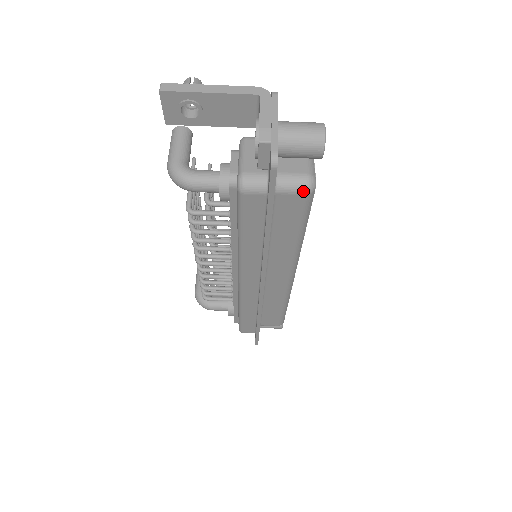
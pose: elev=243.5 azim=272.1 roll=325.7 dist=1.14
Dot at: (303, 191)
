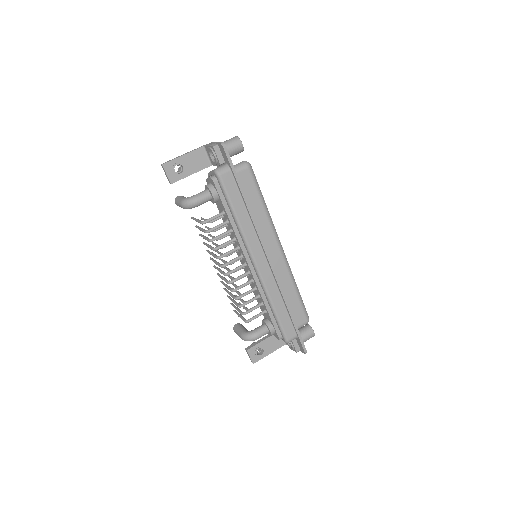
Dot at: (246, 166)
